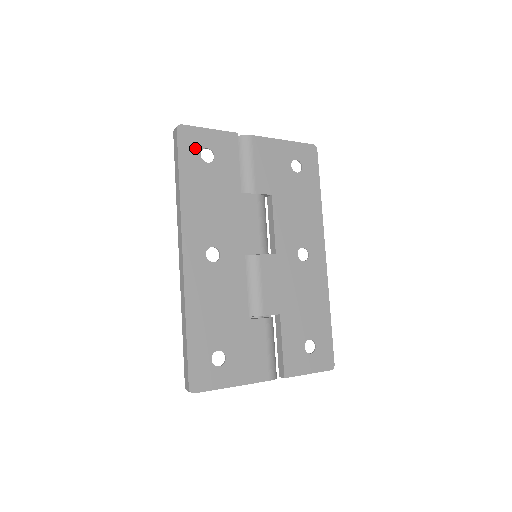
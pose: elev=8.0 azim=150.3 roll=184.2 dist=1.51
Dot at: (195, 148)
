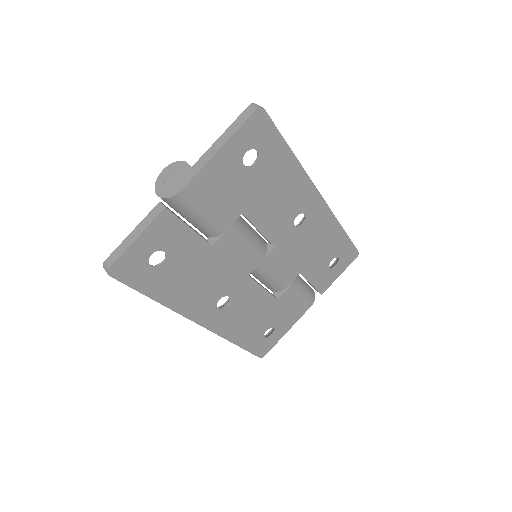
Dot at: (141, 268)
